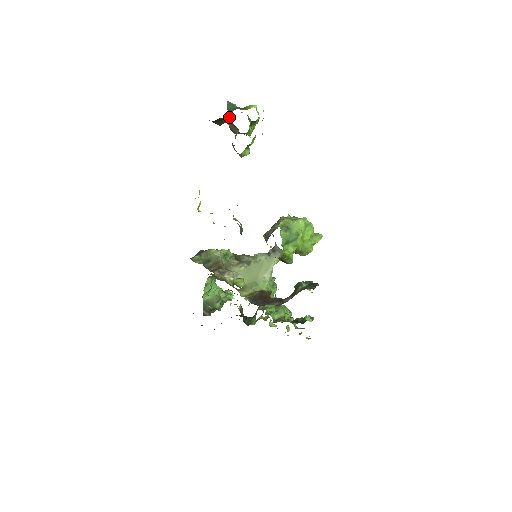
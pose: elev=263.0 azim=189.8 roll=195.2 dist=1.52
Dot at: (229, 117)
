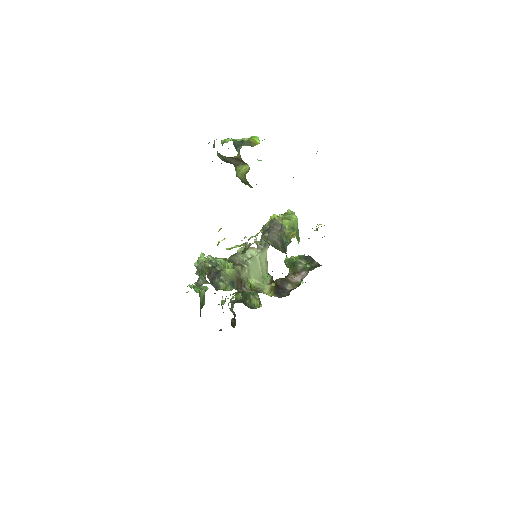
Dot at: (237, 156)
